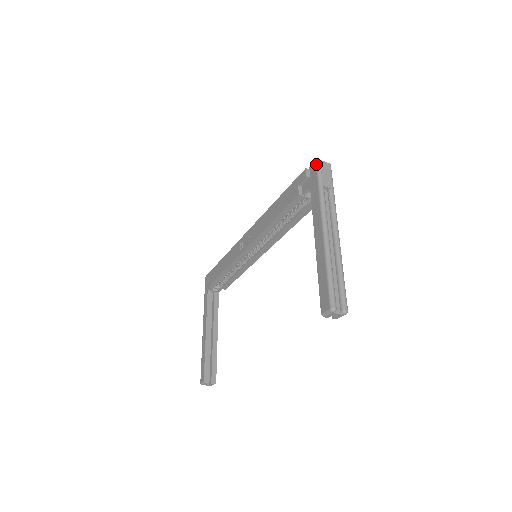
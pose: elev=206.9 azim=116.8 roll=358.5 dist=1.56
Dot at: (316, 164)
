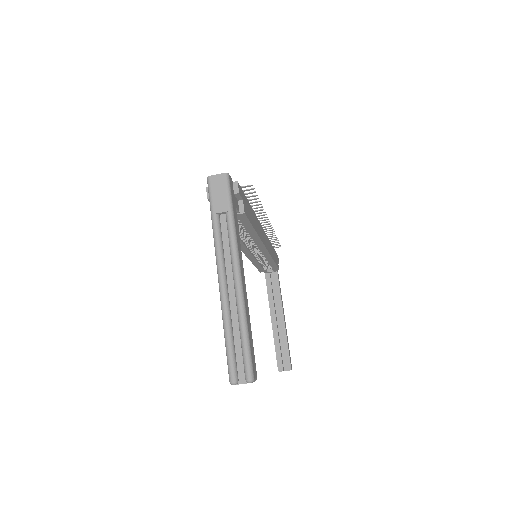
Dot at: (207, 183)
